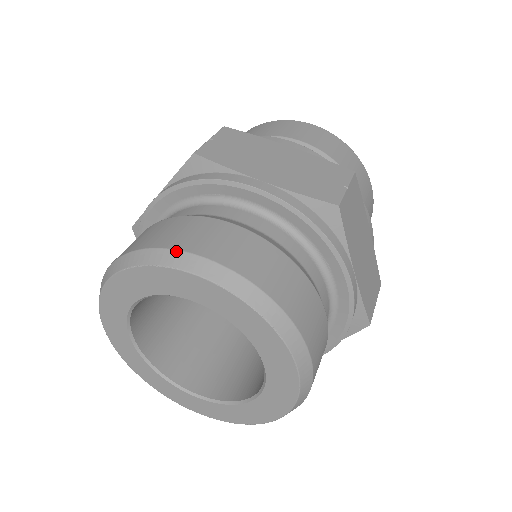
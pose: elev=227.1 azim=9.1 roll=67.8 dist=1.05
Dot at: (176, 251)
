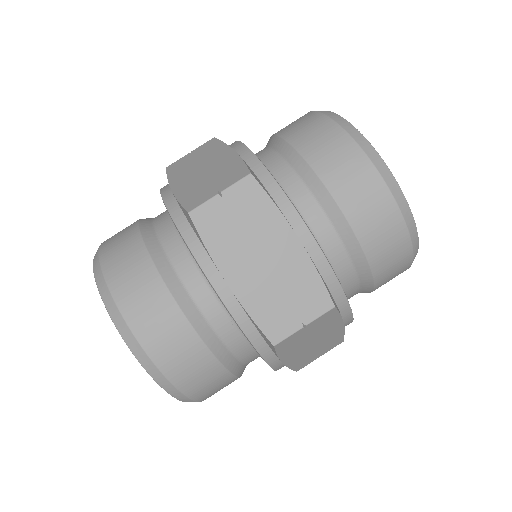
Dot at: (119, 313)
